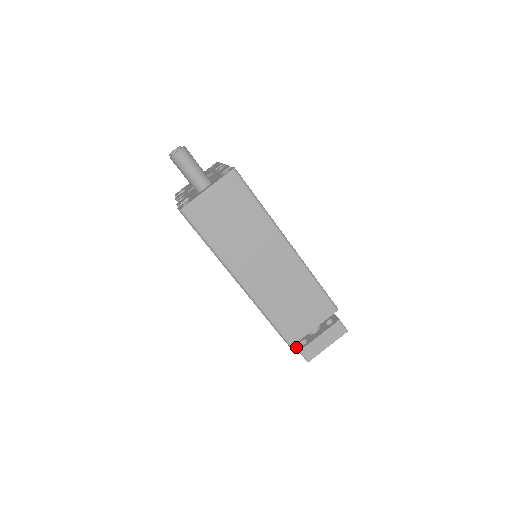
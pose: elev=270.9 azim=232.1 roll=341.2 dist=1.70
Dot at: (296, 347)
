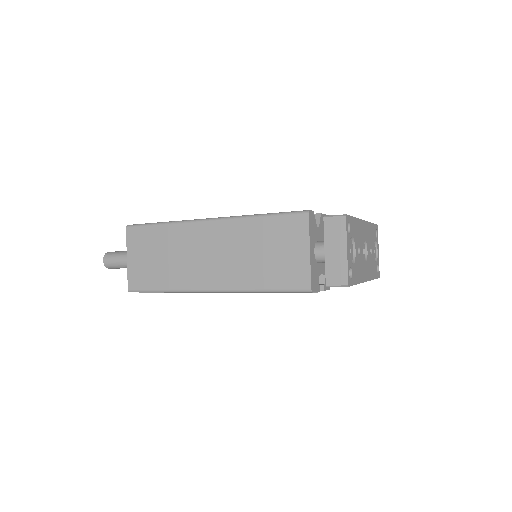
Dot at: occluded
